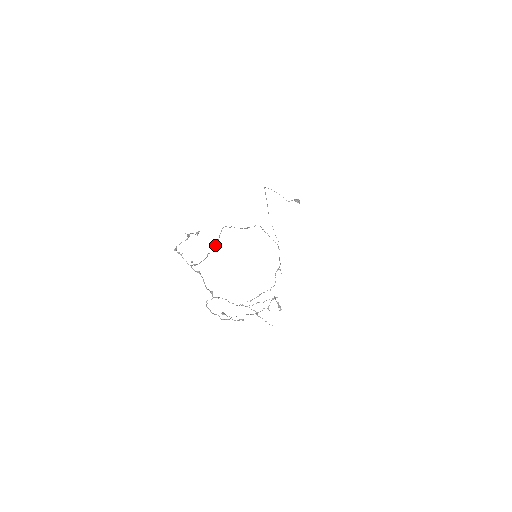
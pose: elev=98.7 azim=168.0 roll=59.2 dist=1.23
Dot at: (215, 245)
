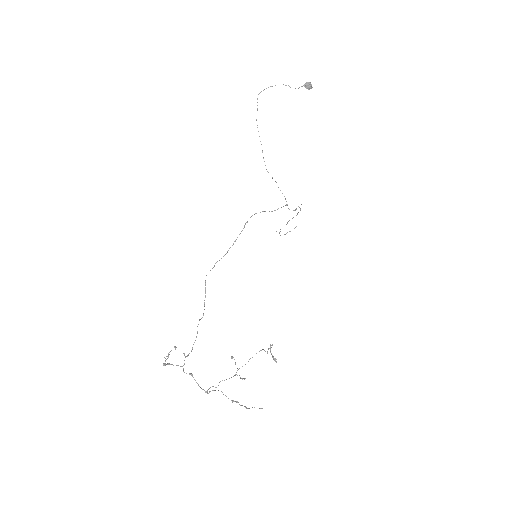
Dot at: (204, 303)
